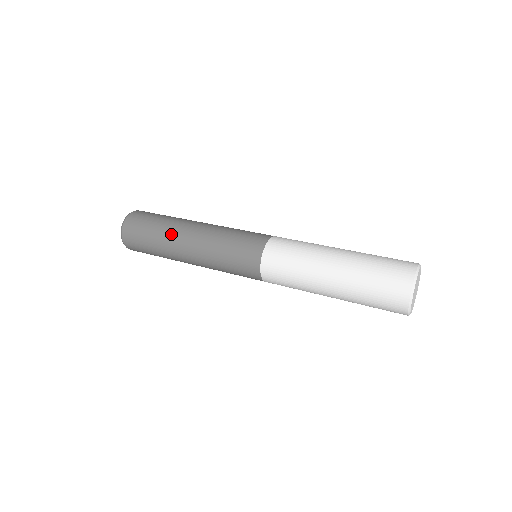
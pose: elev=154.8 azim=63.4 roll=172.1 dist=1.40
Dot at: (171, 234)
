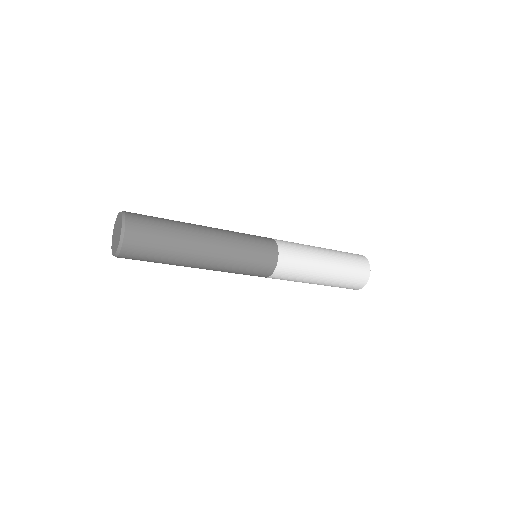
Dot at: occluded
